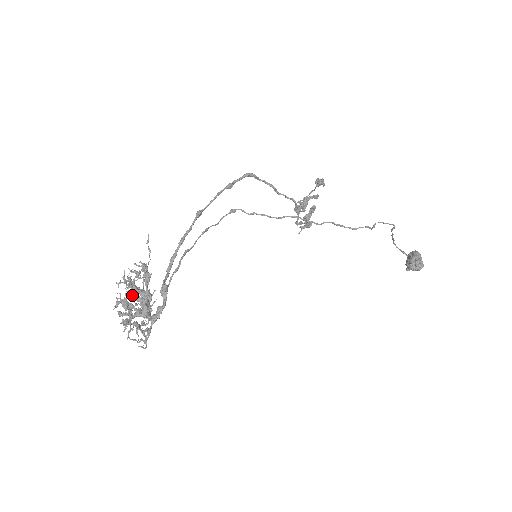
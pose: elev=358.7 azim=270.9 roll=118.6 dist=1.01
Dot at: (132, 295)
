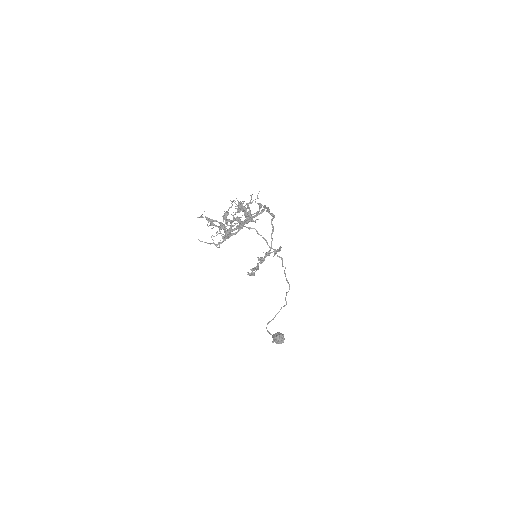
Dot at: (242, 210)
